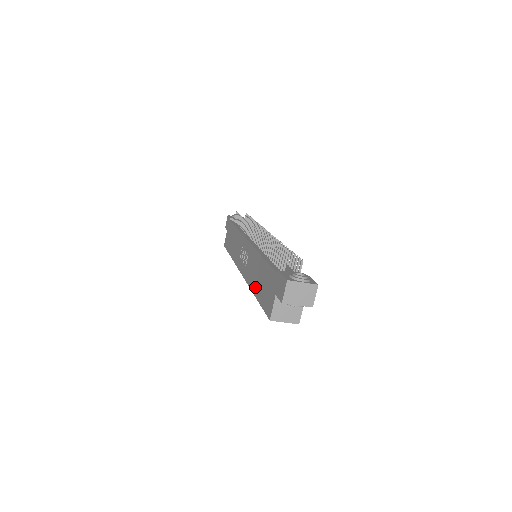
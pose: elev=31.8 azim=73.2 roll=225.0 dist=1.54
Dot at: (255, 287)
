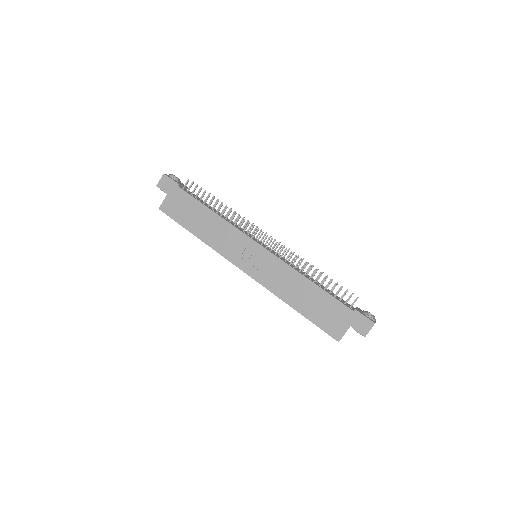
Dot at: (295, 302)
